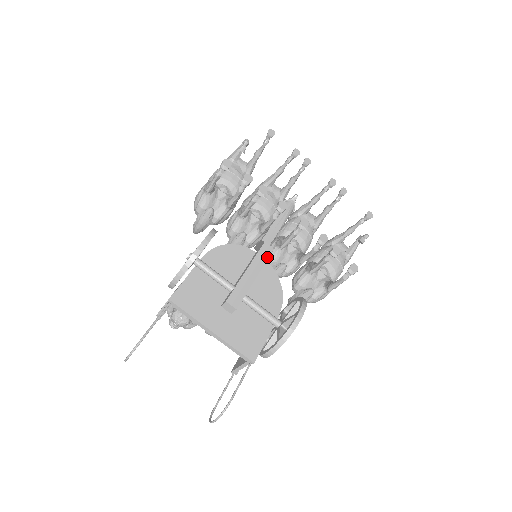
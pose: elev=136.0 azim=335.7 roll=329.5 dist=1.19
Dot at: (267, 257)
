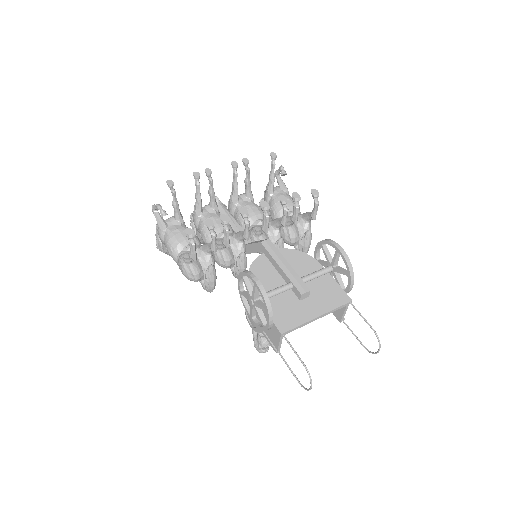
Dot at: (274, 247)
